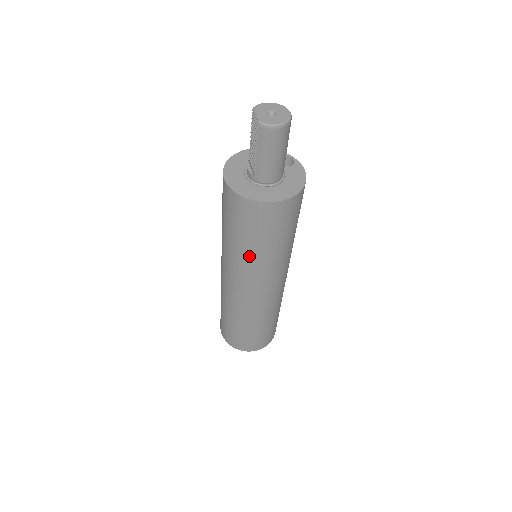
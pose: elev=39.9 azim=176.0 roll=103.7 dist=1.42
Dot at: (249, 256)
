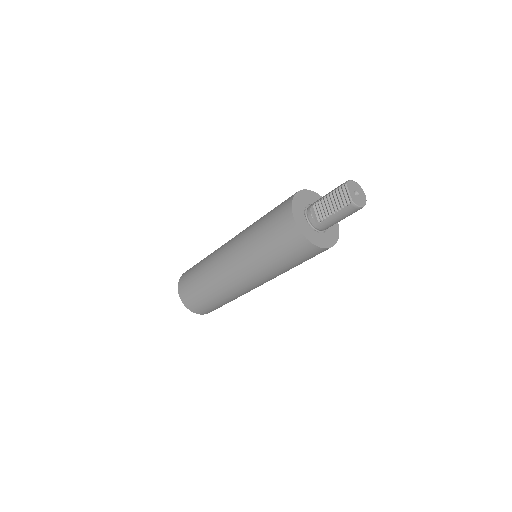
Dot at: (273, 268)
